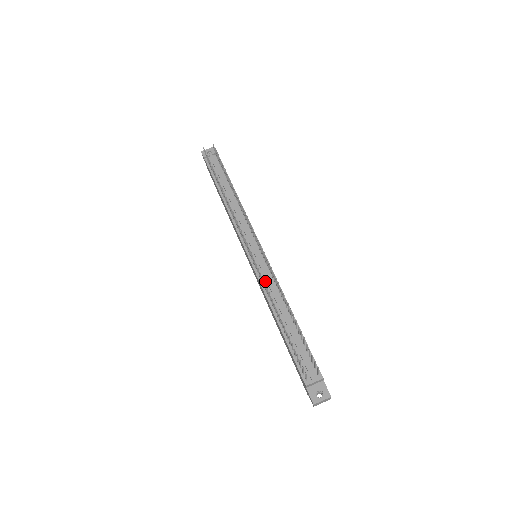
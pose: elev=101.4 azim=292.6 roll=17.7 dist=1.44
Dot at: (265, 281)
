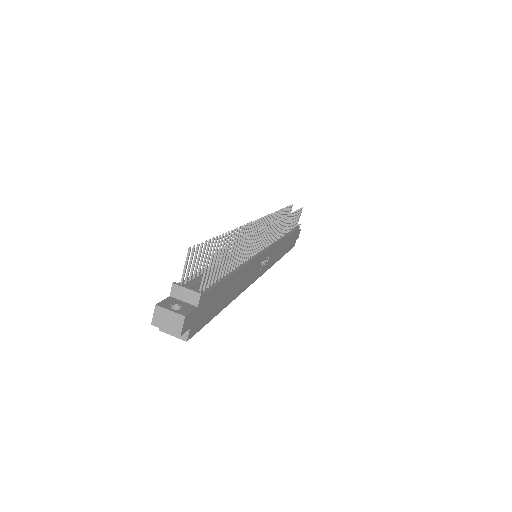
Dot at: occluded
